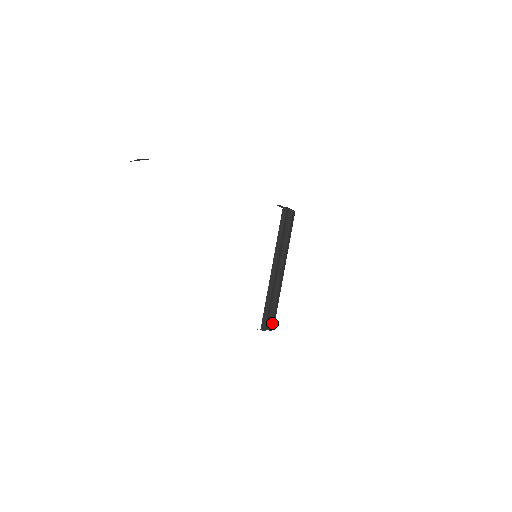
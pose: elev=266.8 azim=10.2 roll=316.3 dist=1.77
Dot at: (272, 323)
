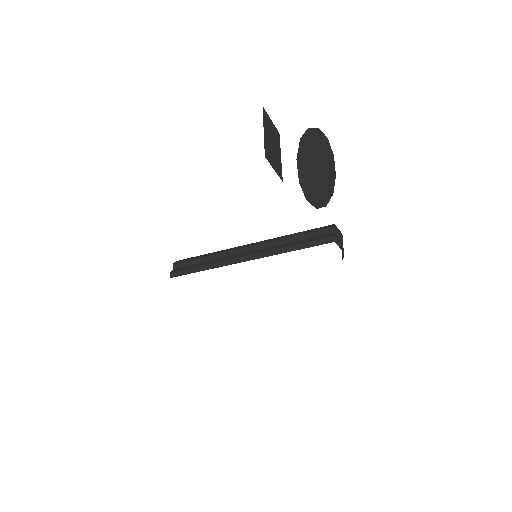
Dot at: occluded
